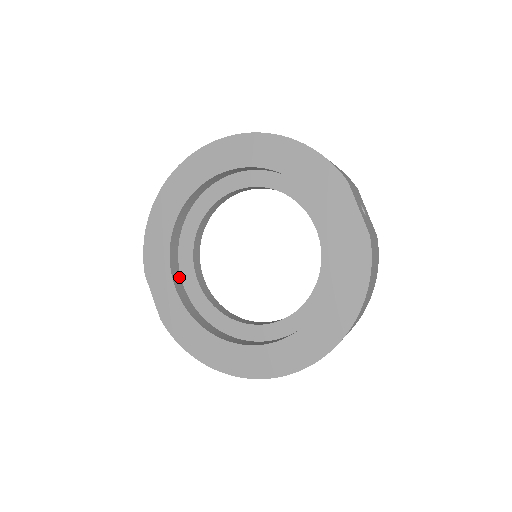
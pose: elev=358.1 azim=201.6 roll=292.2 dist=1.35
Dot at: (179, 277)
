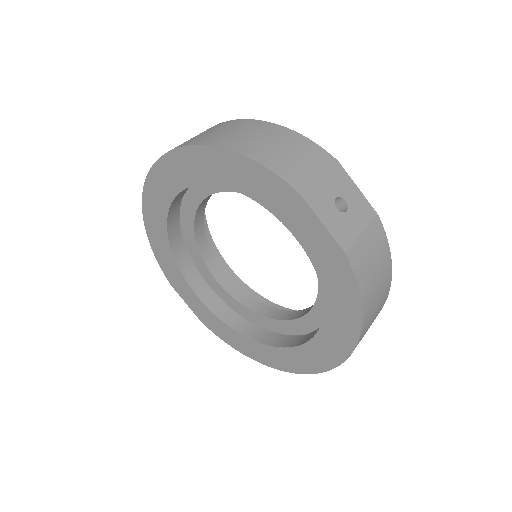
Dot at: (200, 281)
